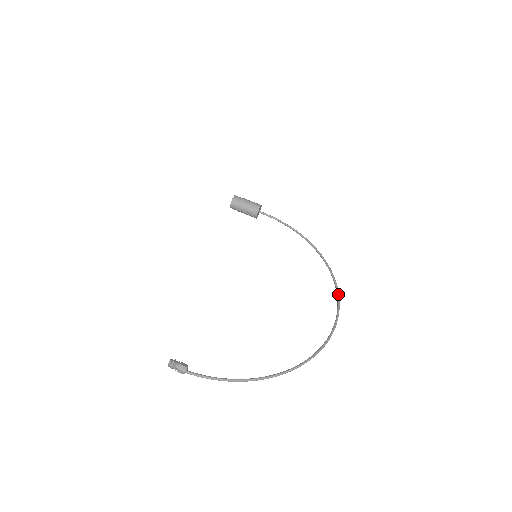
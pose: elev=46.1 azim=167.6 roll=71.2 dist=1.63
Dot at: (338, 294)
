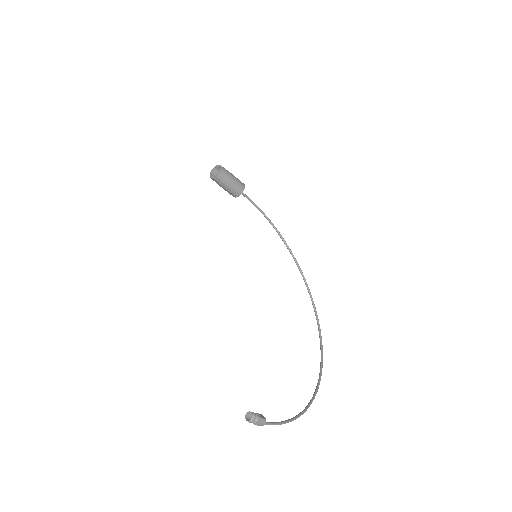
Dot at: occluded
